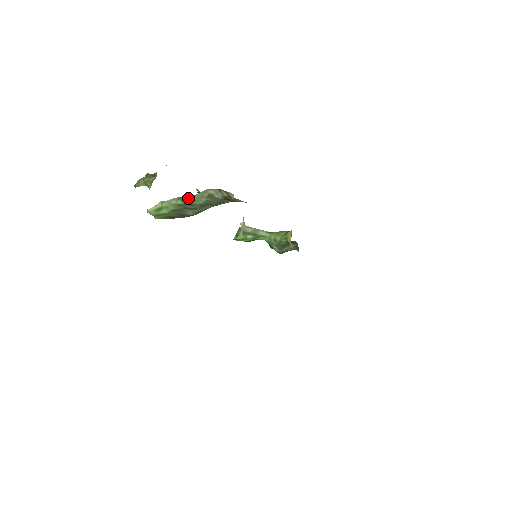
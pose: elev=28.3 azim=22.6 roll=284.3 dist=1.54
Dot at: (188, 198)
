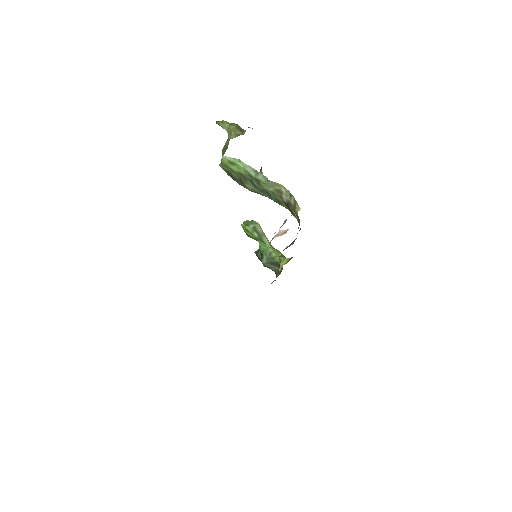
Dot at: (262, 177)
